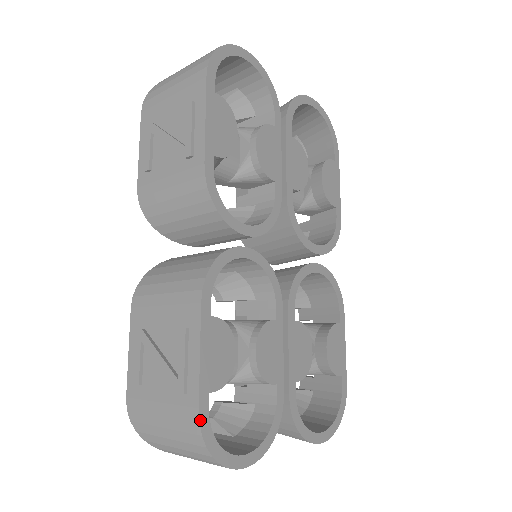
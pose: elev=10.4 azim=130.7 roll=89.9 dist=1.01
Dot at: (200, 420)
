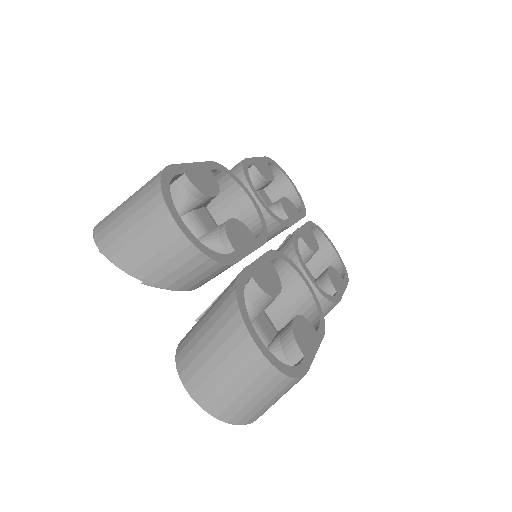
Dot at: (169, 166)
